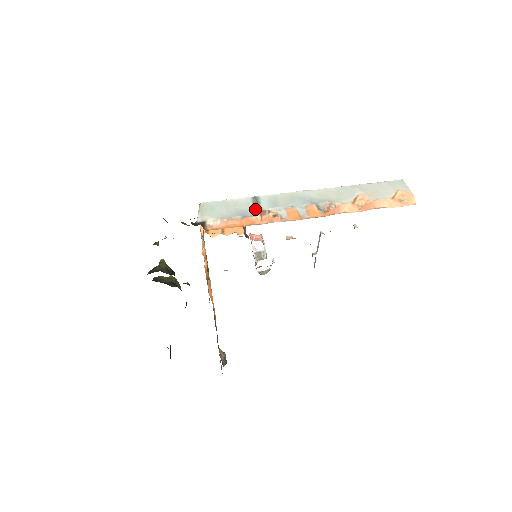
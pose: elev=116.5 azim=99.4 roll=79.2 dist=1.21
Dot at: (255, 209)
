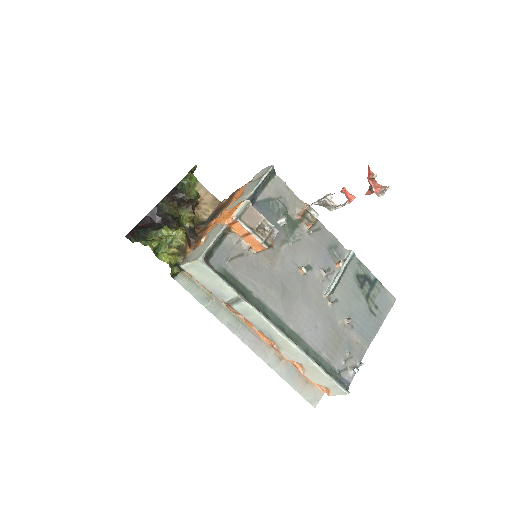
Dot at: (226, 302)
